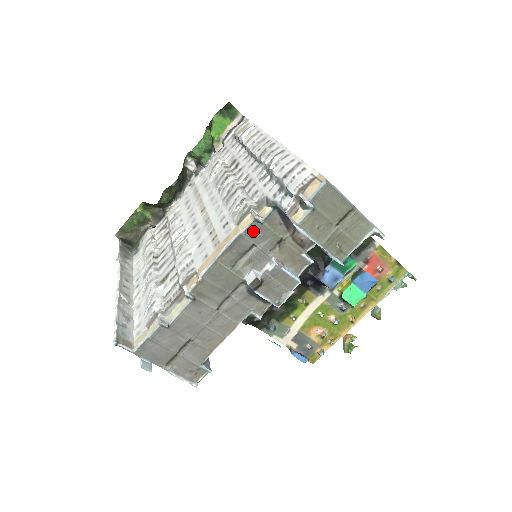
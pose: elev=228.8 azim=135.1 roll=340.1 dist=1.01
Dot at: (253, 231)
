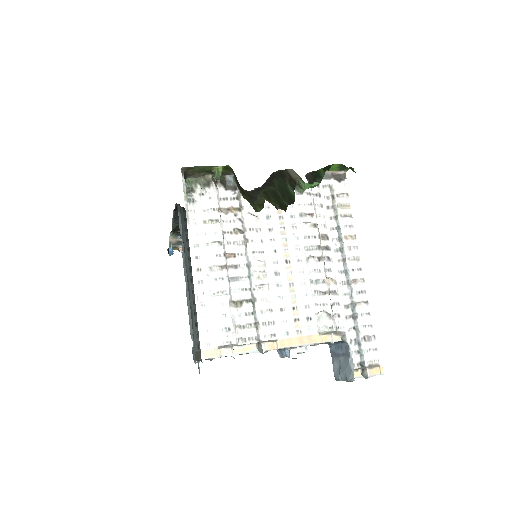
Dot at: occluded
